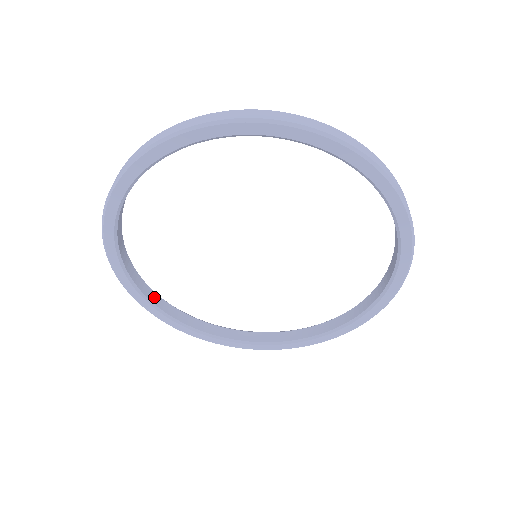
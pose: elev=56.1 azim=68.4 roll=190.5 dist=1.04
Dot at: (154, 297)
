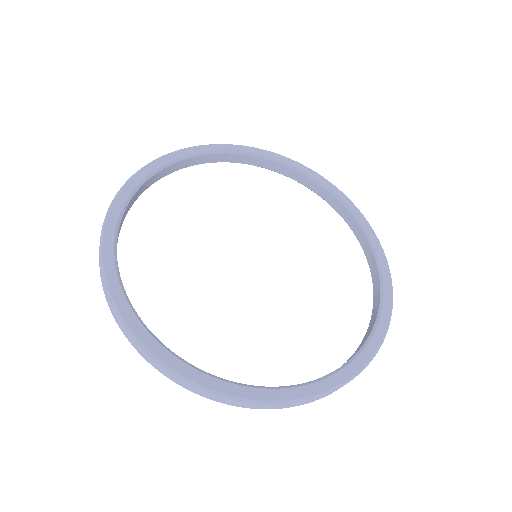
Dot at: (124, 217)
